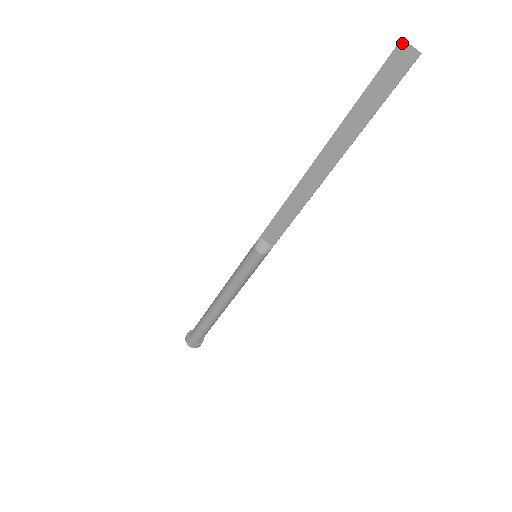
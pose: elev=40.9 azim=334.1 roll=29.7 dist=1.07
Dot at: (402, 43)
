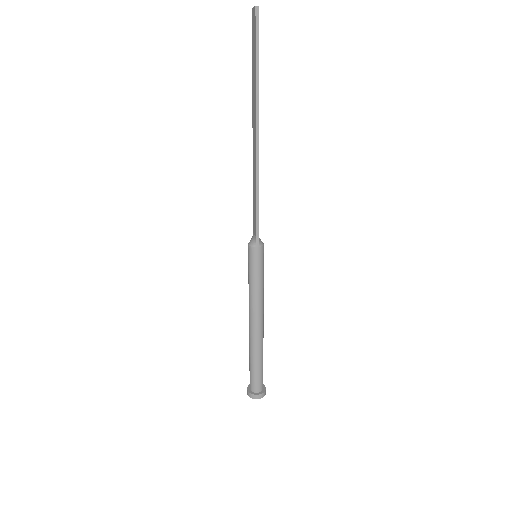
Dot at: (252, 10)
